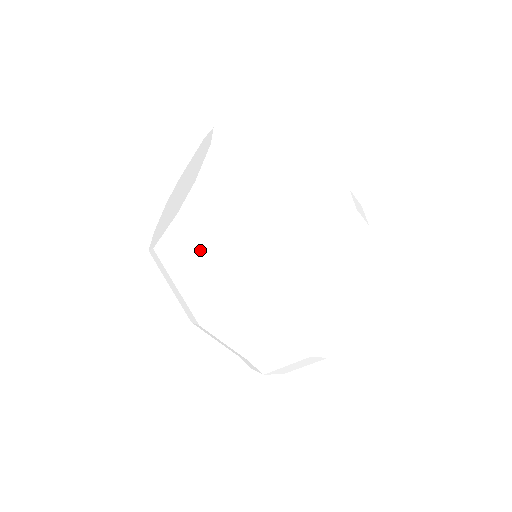
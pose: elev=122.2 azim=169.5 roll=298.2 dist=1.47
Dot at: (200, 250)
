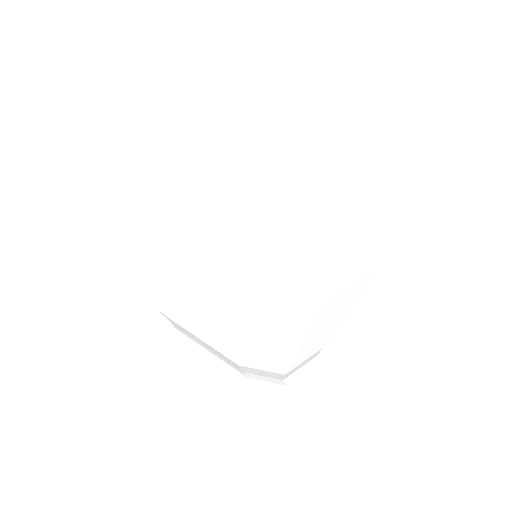
Dot at: (252, 329)
